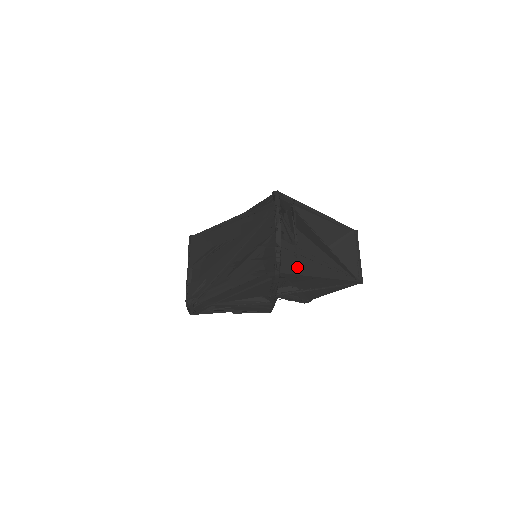
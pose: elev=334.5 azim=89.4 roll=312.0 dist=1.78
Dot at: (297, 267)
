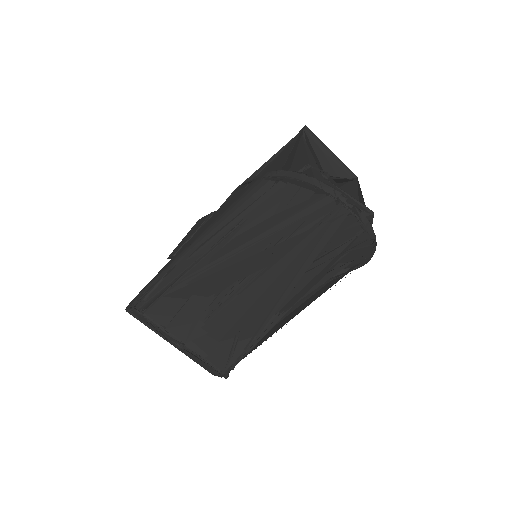
Dot at: occluded
